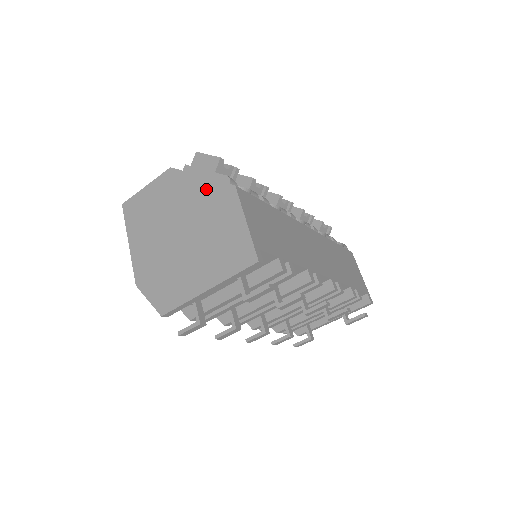
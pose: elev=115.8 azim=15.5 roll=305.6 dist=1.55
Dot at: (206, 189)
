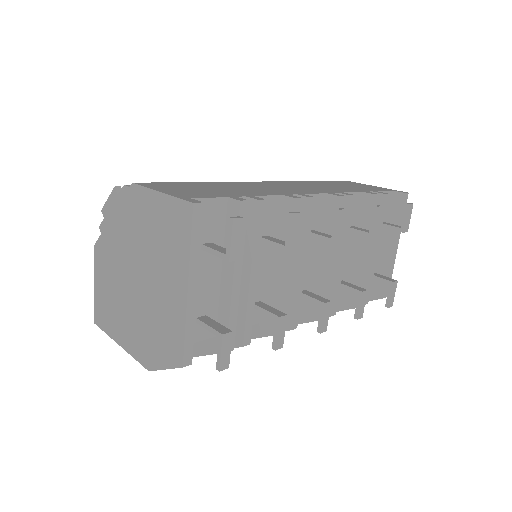
Dot at: (121, 219)
